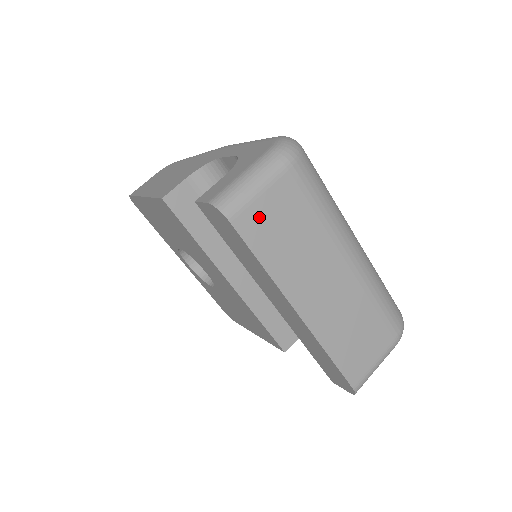
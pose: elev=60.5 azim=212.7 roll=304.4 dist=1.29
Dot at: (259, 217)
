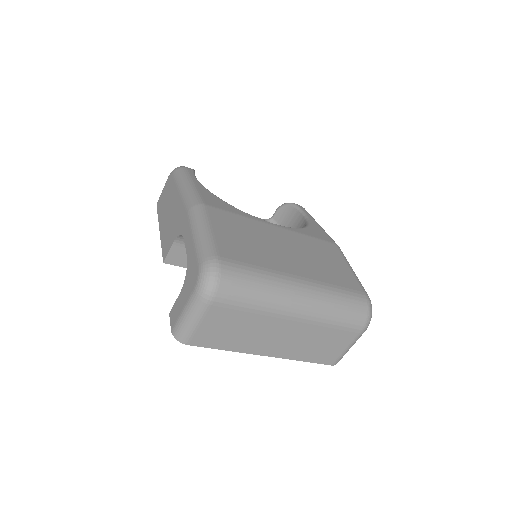
Dot at: (206, 334)
